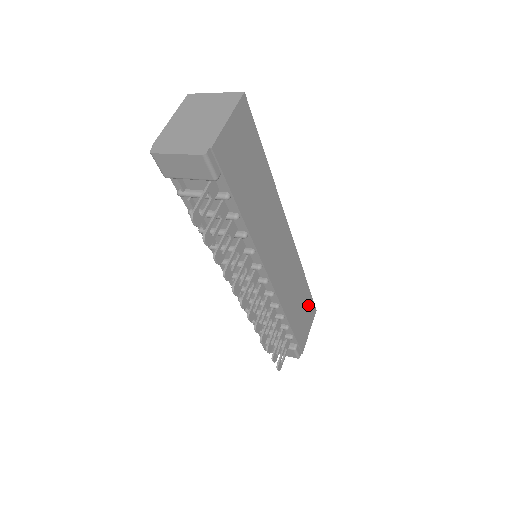
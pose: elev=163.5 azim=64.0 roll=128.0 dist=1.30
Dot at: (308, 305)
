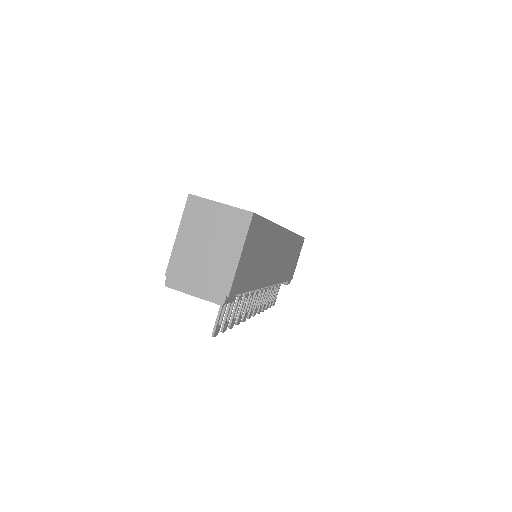
Dot at: (298, 246)
